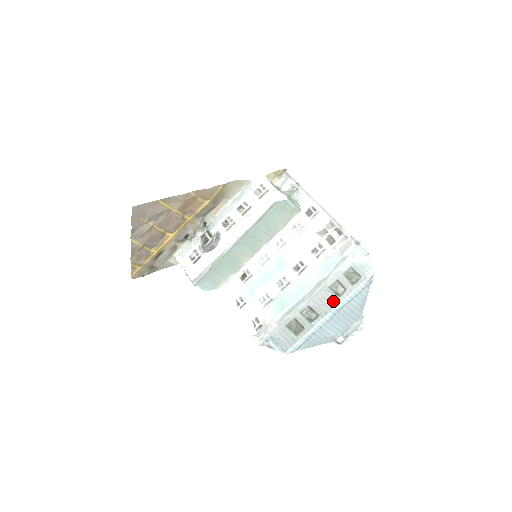
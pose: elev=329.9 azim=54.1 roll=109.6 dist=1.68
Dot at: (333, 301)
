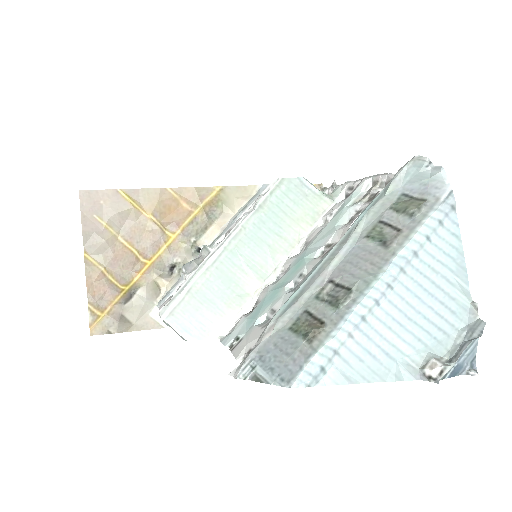
Dot at: (378, 257)
